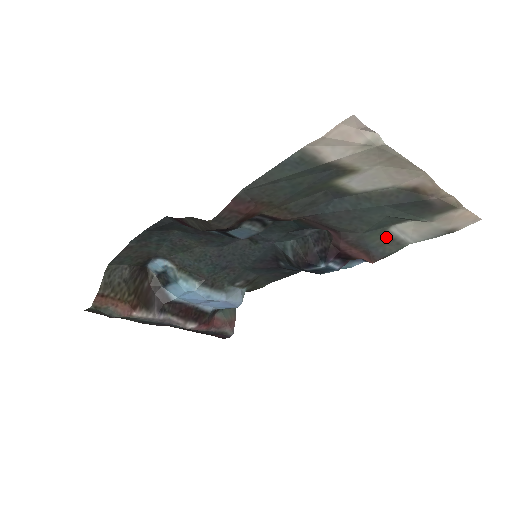
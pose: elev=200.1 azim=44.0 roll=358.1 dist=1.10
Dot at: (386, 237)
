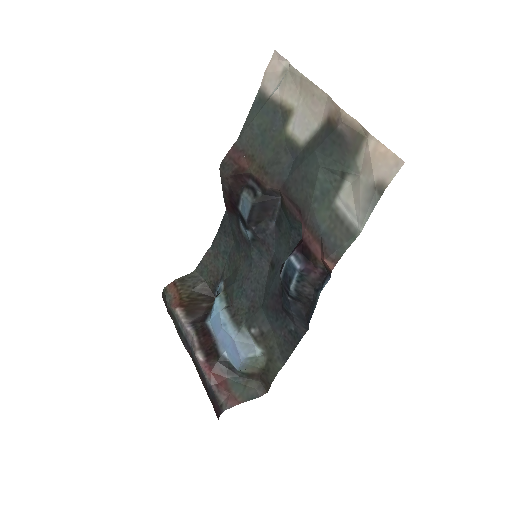
Dot at: (335, 216)
